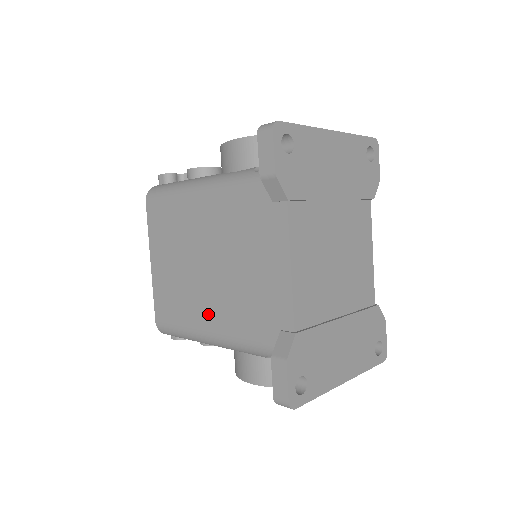
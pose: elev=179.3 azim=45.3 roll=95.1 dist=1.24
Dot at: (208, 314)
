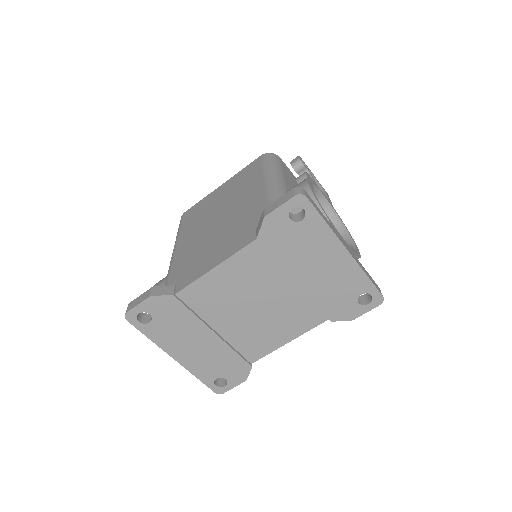
Dot at: (188, 239)
